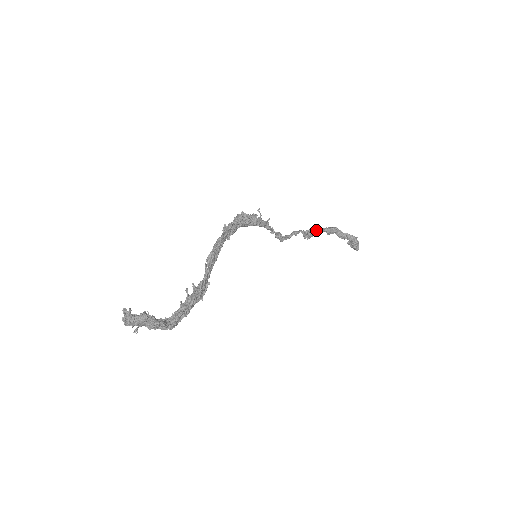
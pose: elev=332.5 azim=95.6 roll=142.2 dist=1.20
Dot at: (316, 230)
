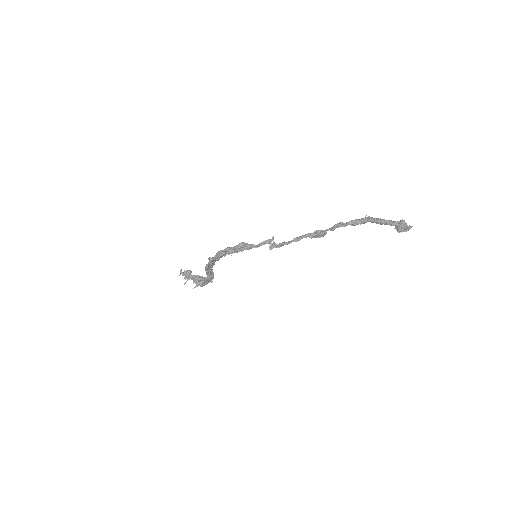
Dot at: (332, 228)
